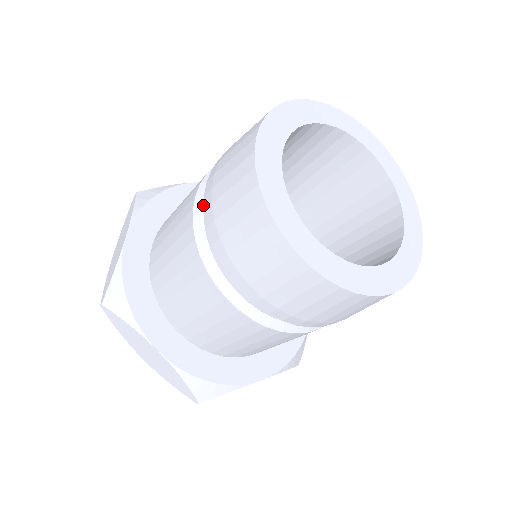
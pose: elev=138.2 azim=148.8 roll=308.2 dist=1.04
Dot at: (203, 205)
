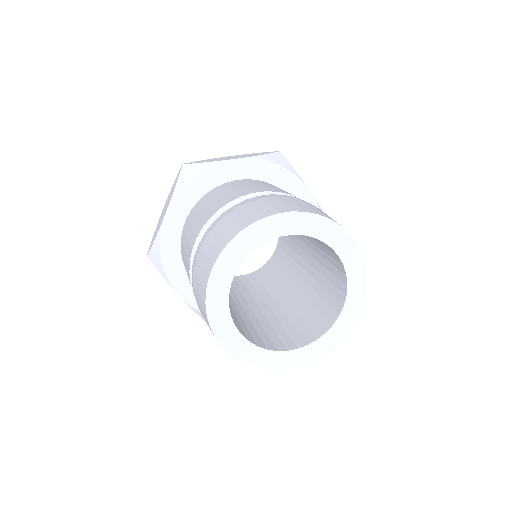
Dot at: occluded
